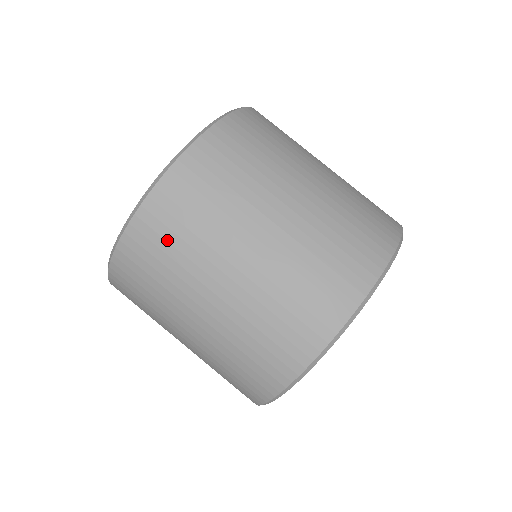
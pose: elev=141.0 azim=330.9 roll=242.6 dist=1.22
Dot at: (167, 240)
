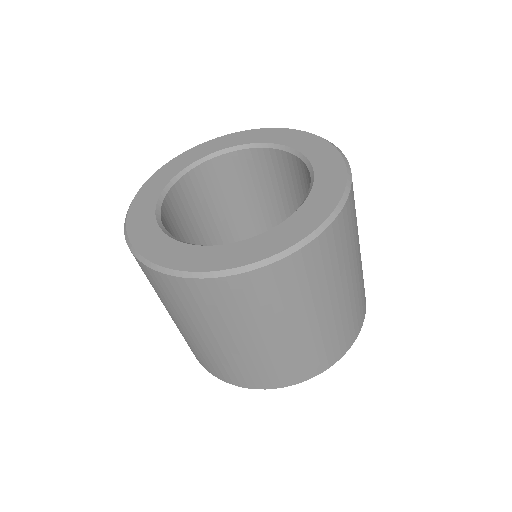
Dot at: (207, 304)
